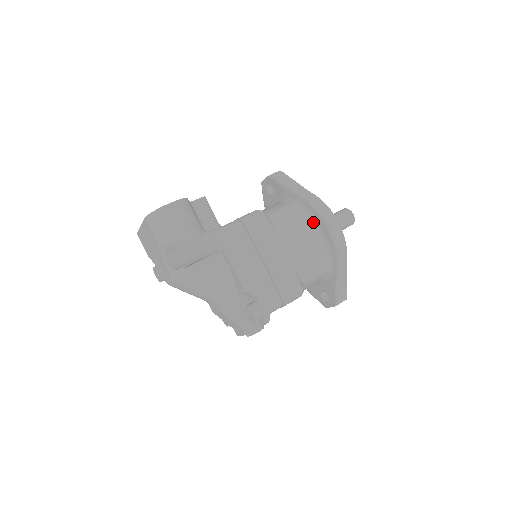
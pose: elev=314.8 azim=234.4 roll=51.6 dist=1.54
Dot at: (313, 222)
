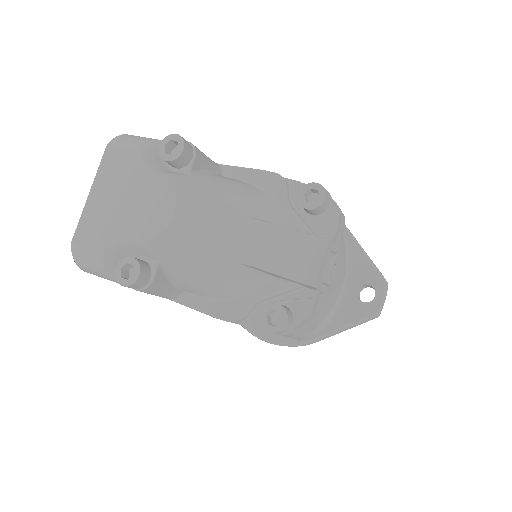
Dot at: occluded
